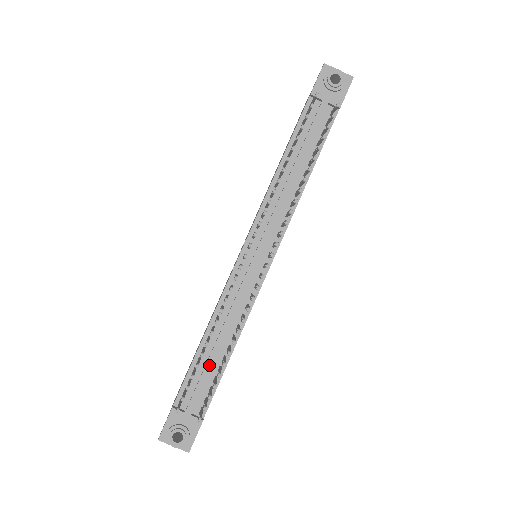
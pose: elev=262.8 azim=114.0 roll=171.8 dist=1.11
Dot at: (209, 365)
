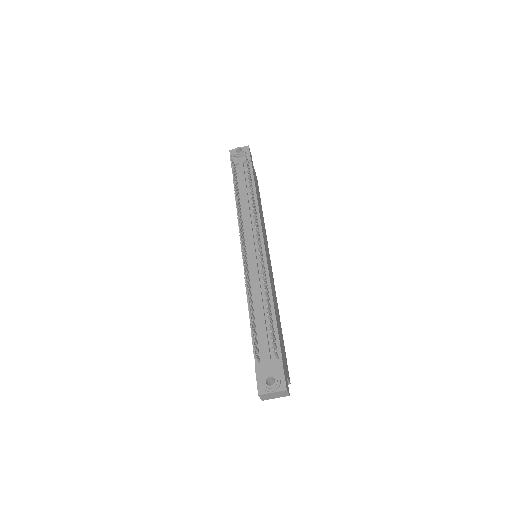
Dot at: (263, 324)
